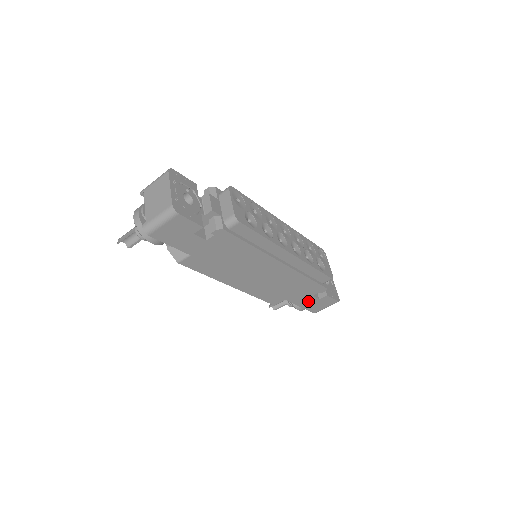
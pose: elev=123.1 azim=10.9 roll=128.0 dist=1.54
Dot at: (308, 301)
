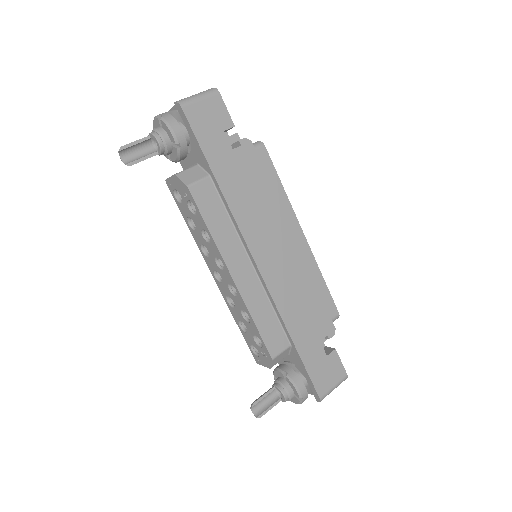
Dot at: (314, 355)
